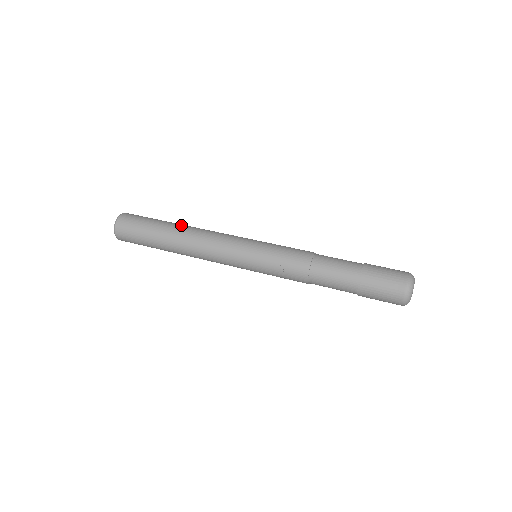
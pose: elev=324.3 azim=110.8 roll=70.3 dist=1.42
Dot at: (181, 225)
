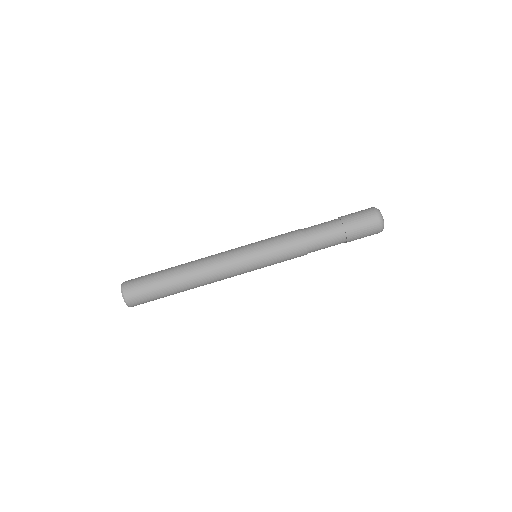
Dot at: (187, 287)
